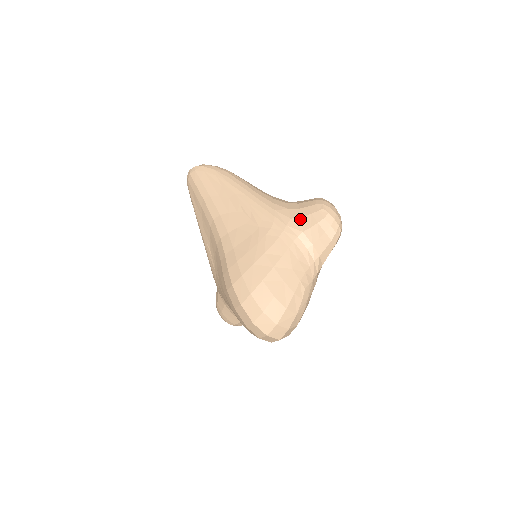
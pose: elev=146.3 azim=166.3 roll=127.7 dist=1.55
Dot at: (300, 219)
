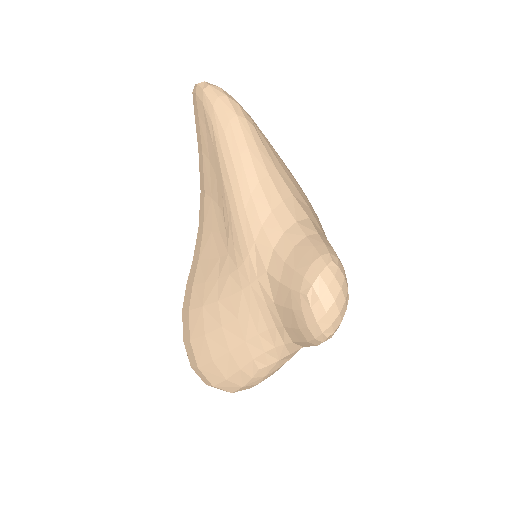
Dot at: (276, 283)
